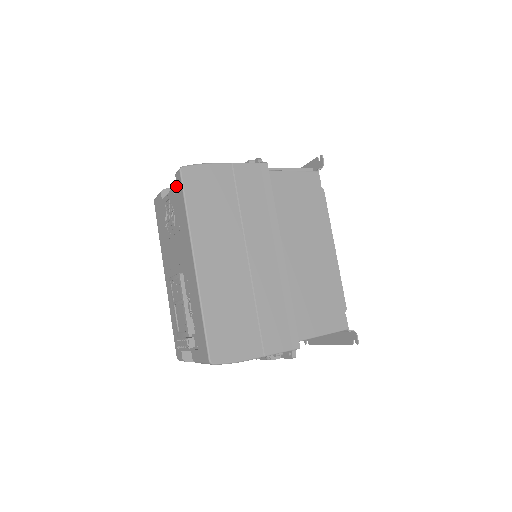
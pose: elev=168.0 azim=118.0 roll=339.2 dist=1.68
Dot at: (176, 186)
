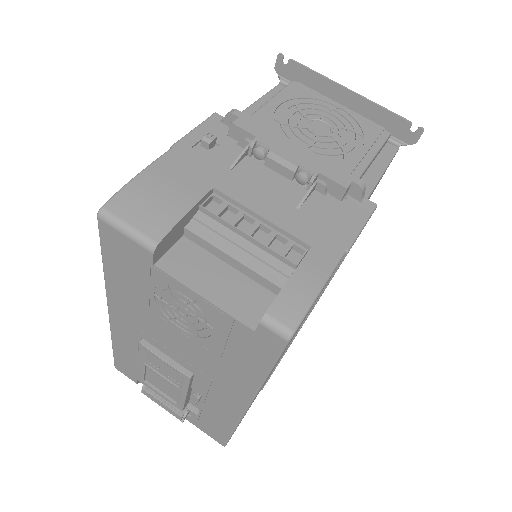
Dot at: (251, 333)
